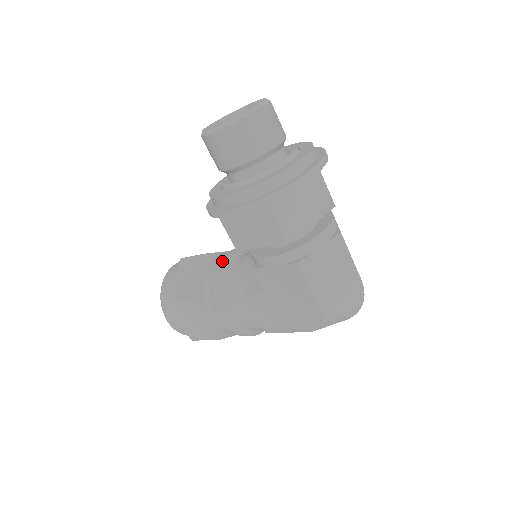
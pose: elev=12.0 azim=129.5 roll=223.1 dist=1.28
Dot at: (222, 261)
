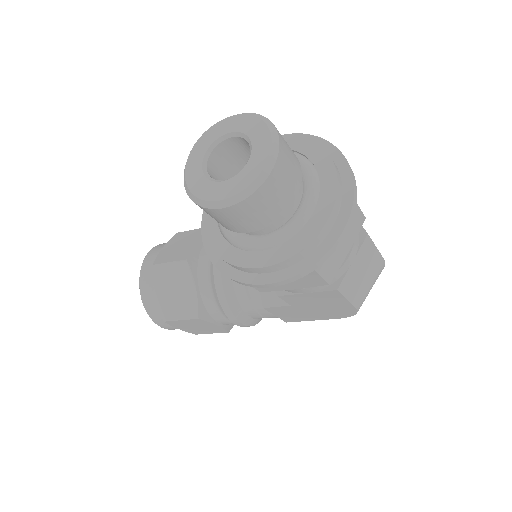
Dot at: (216, 270)
